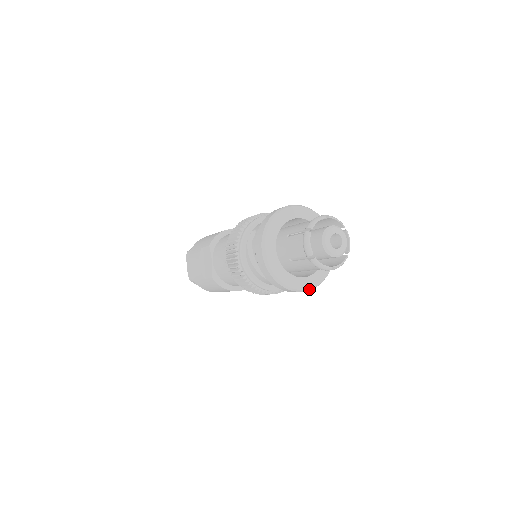
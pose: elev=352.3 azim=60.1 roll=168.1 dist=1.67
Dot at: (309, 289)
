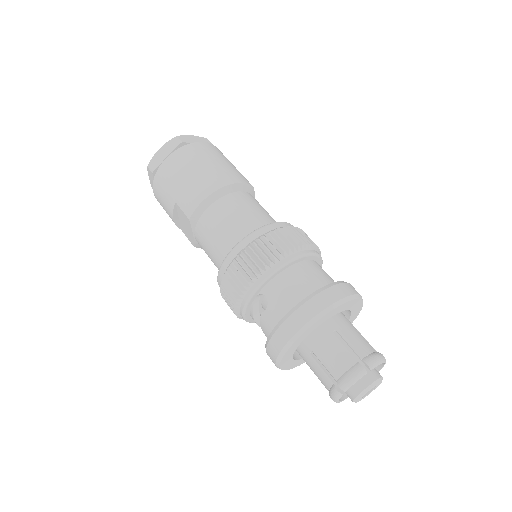
Dot at: occluded
